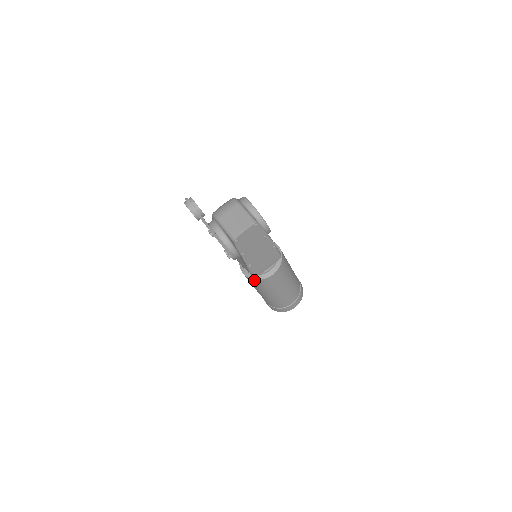
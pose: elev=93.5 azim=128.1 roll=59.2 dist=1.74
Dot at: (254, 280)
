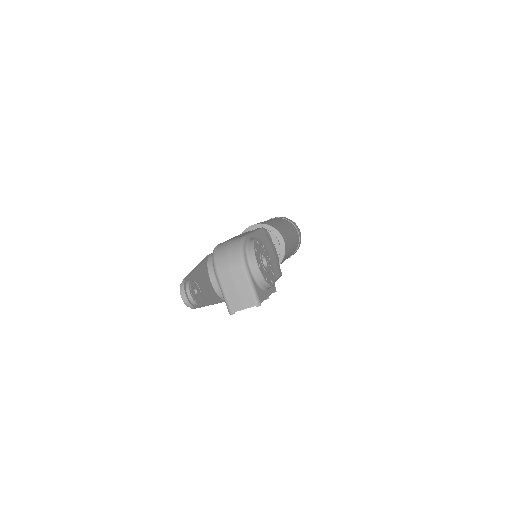
Dot at: occluded
